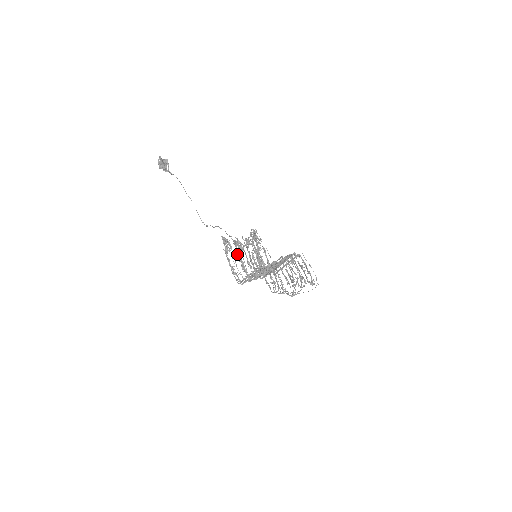
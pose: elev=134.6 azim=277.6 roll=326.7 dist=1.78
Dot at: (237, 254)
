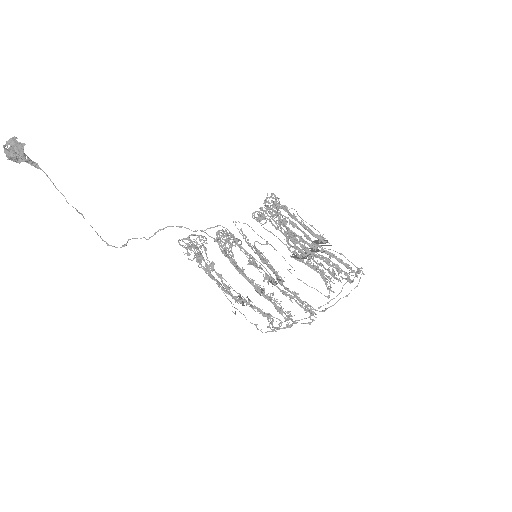
Dot at: (225, 255)
